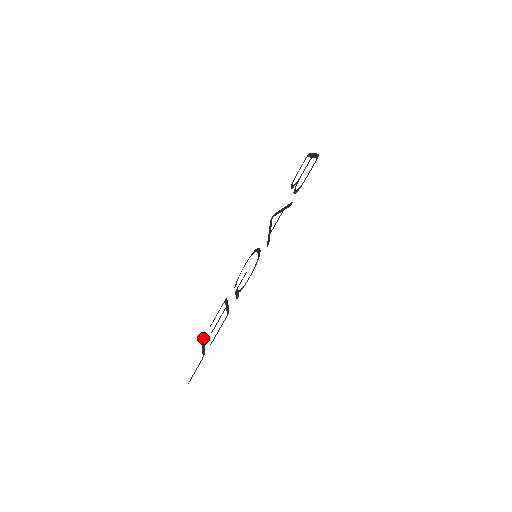
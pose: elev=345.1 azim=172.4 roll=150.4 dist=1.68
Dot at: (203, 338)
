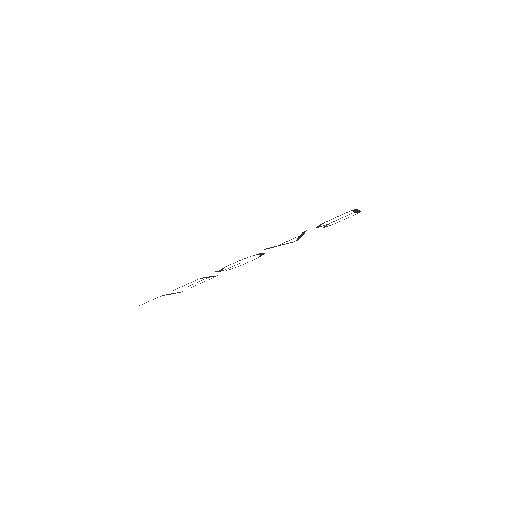
Dot at: occluded
